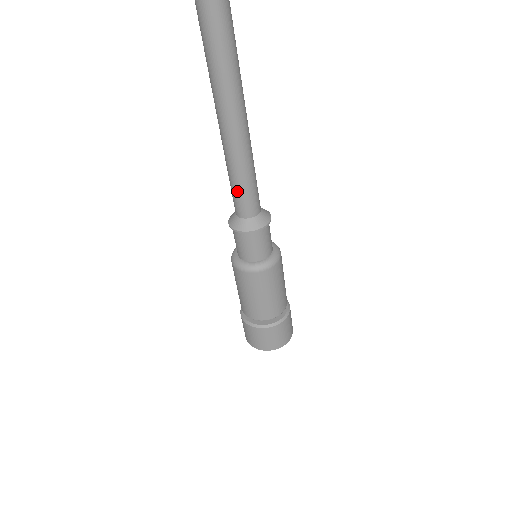
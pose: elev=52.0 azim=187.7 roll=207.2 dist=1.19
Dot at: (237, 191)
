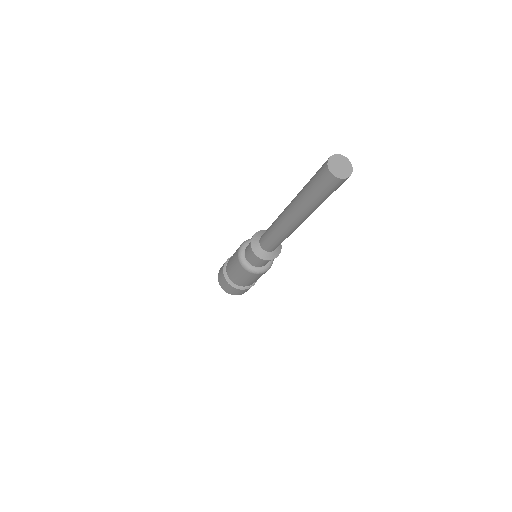
Dot at: (270, 241)
